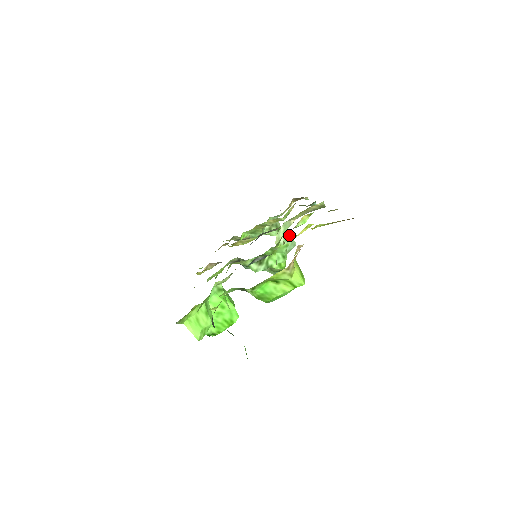
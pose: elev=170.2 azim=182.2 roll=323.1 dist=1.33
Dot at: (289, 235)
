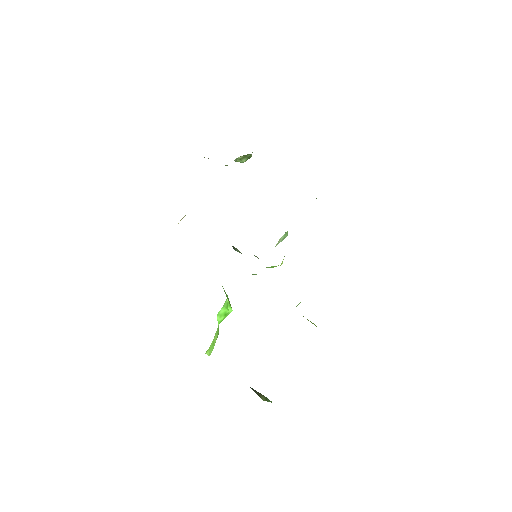
Dot at: (287, 234)
